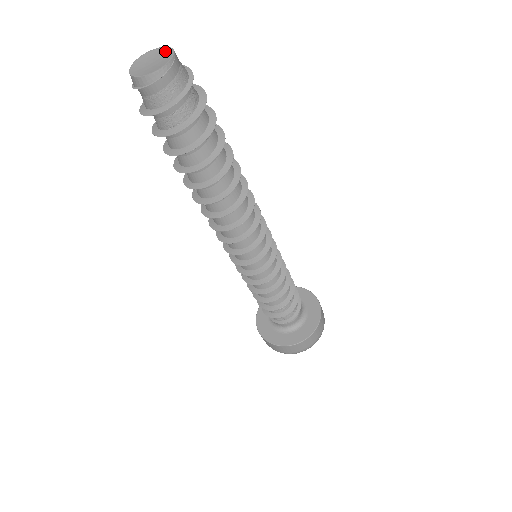
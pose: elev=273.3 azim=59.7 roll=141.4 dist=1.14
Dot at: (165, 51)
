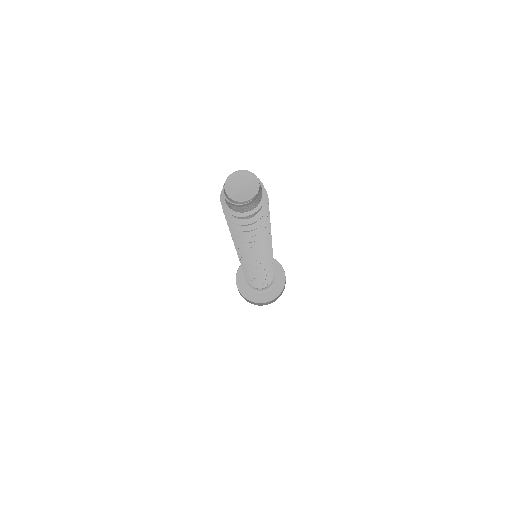
Dot at: (255, 184)
